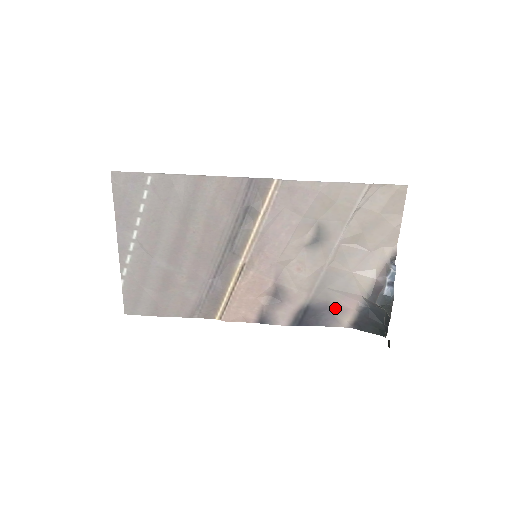
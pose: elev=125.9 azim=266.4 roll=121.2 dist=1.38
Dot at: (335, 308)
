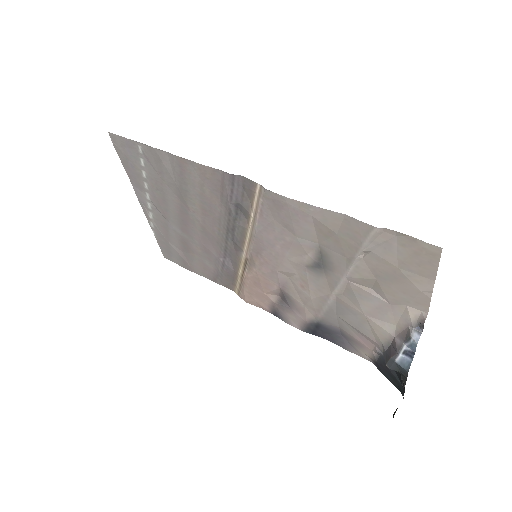
Dot at: (350, 338)
